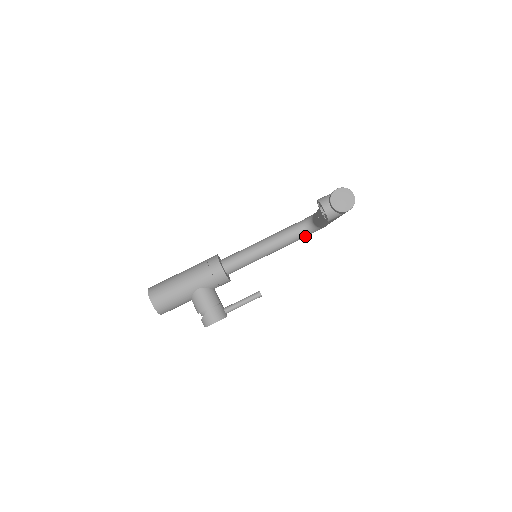
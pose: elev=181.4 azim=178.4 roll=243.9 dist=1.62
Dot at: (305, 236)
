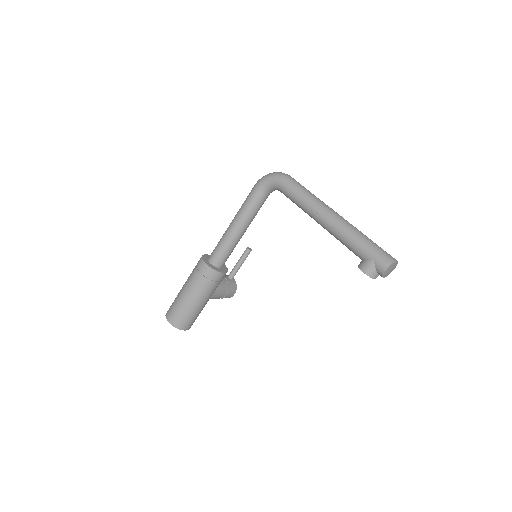
Dot at: occluded
